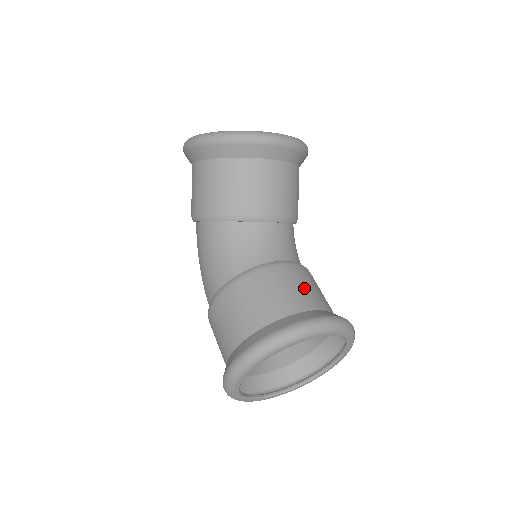
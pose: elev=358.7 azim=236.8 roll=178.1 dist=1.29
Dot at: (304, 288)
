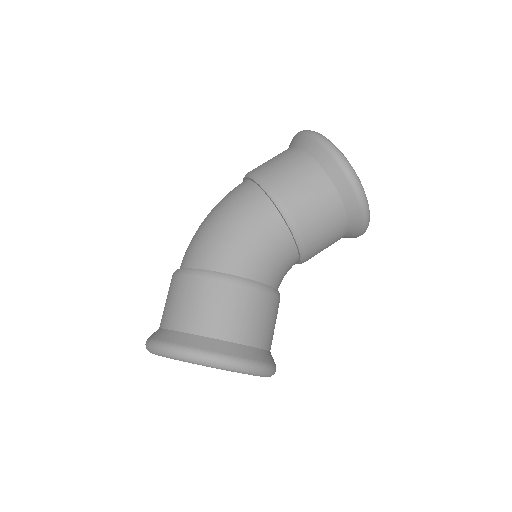
Dot at: occluded
